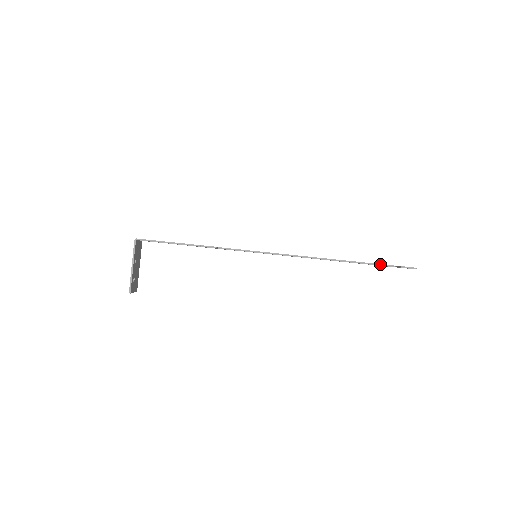
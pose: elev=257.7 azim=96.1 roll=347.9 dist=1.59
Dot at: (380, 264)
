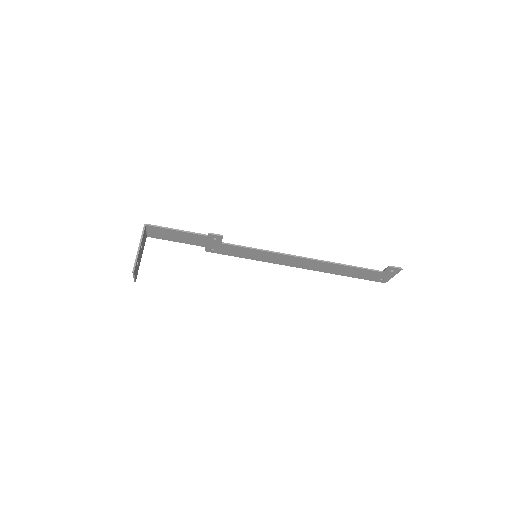
Dot at: (369, 269)
